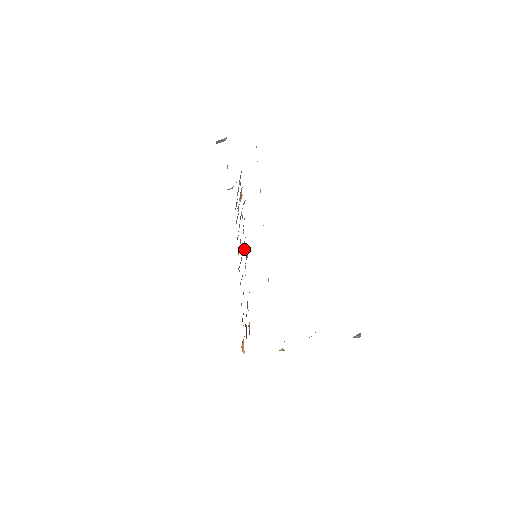
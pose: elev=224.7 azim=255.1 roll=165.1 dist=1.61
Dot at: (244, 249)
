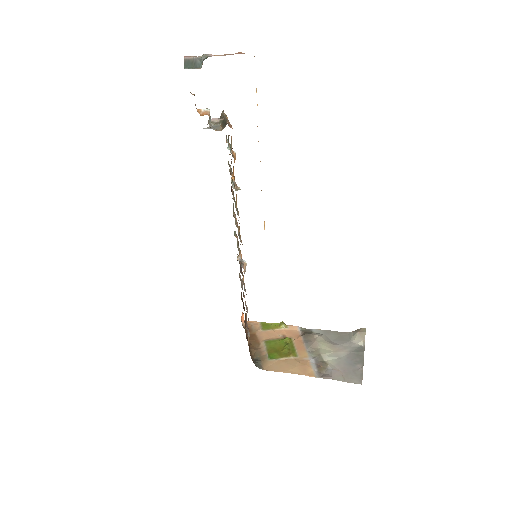
Dot at: occluded
